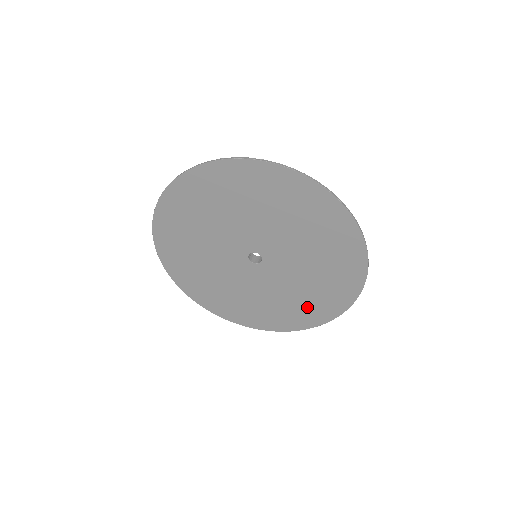
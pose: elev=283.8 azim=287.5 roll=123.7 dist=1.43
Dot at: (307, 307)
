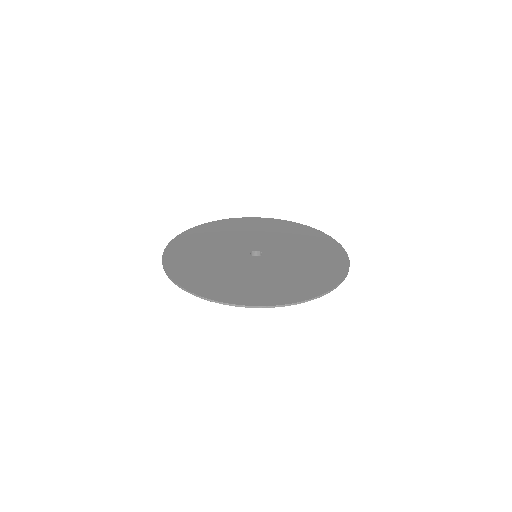
Dot at: (323, 254)
